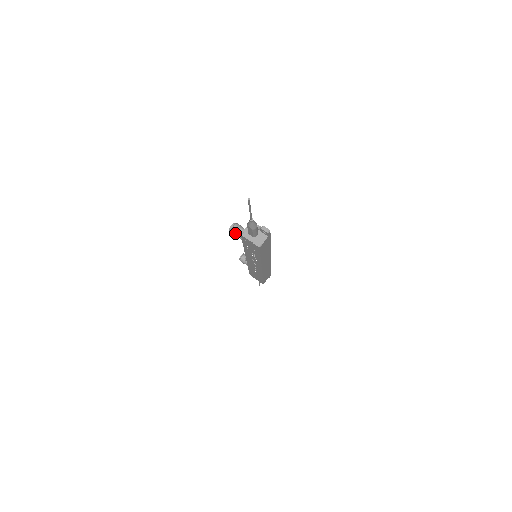
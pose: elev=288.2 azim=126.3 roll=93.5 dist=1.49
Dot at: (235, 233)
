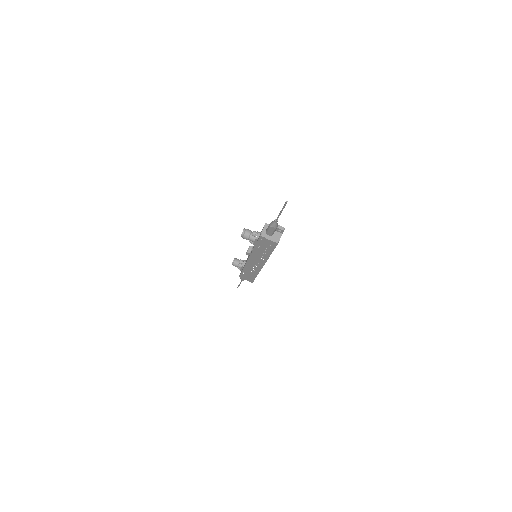
Dot at: (248, 237)
